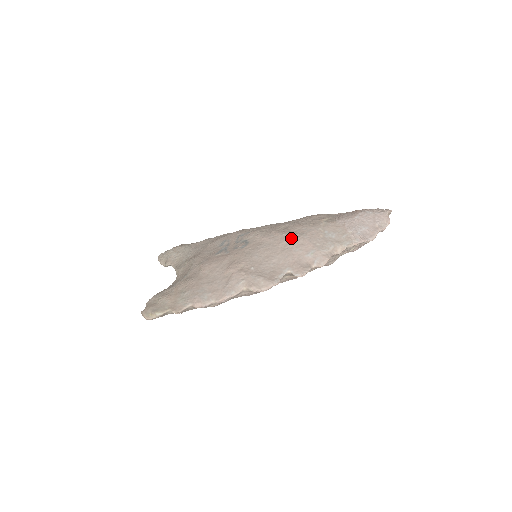
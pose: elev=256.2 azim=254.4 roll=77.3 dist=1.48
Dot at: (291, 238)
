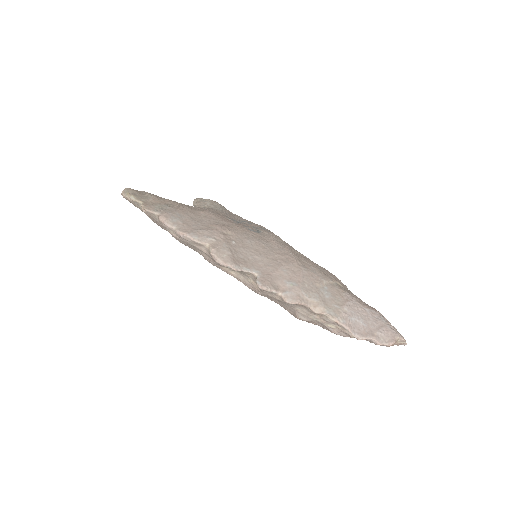
Dot at: (292, 260)
